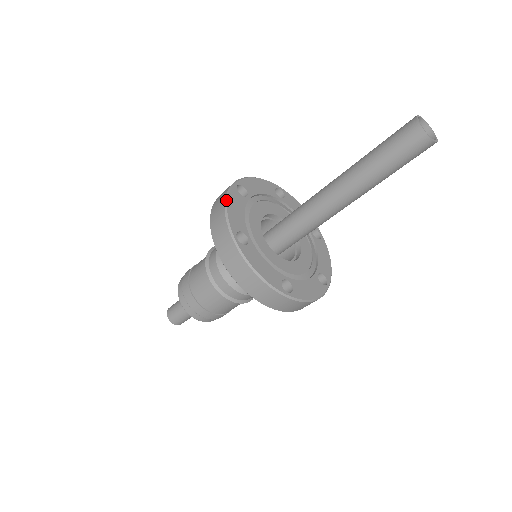
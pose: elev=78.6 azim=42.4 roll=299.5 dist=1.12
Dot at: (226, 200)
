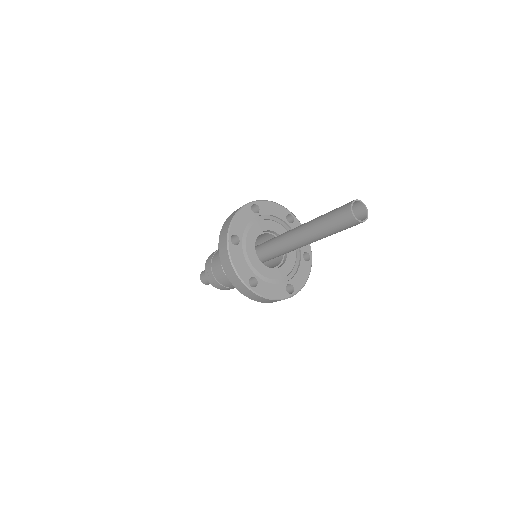
Dot at: (237, 212)
